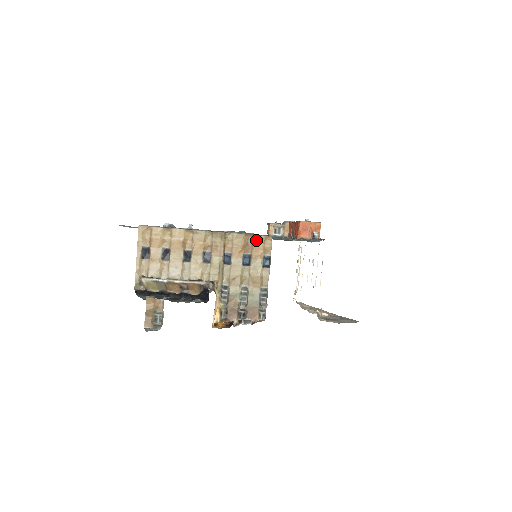
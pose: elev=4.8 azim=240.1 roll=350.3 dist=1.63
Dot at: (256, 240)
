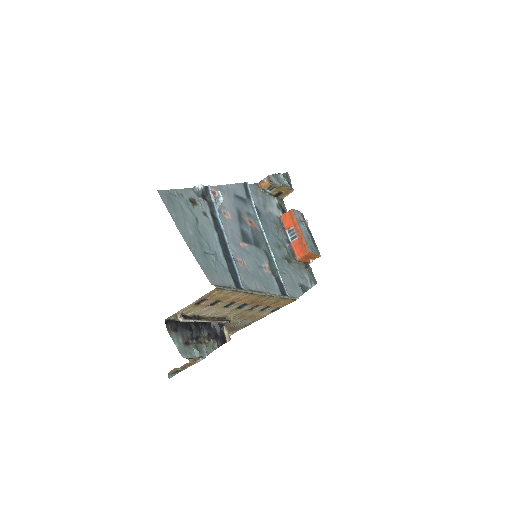
Dot at: (285, 301)
